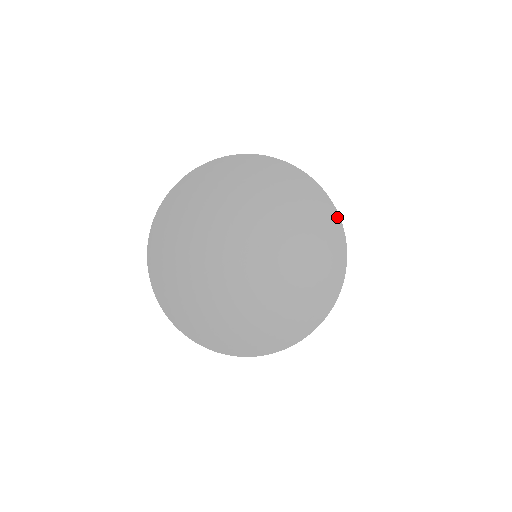
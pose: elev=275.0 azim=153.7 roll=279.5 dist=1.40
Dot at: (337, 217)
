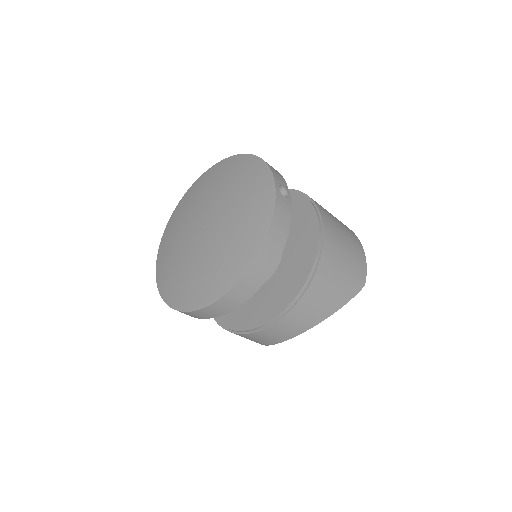
Dot at: (273, 192)
